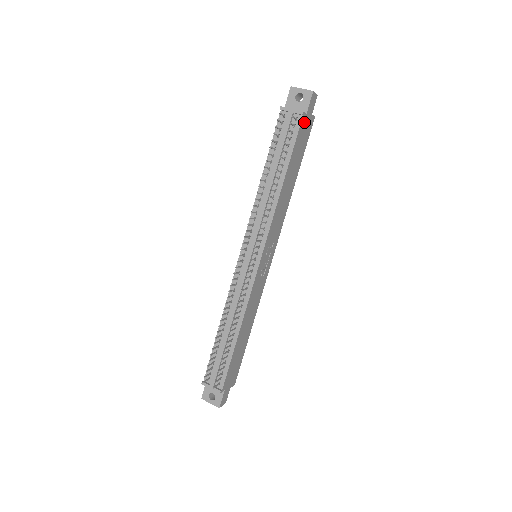
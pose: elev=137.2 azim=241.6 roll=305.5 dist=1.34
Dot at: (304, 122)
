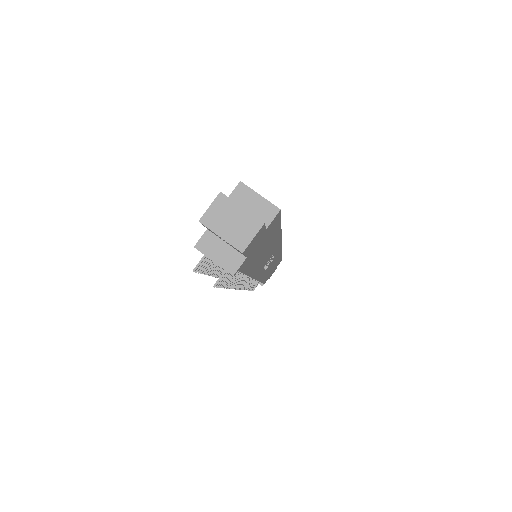
Dot at: (249, 256)
